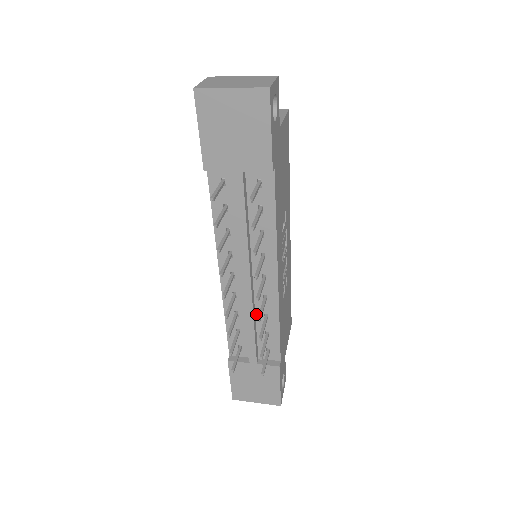
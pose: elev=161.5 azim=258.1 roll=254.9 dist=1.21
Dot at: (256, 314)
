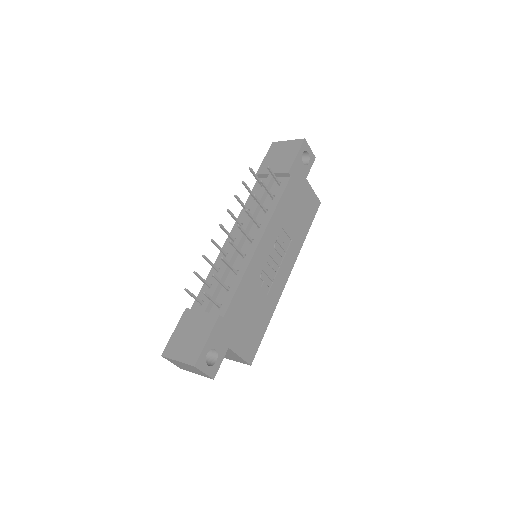
Dot at: (231, 271)
